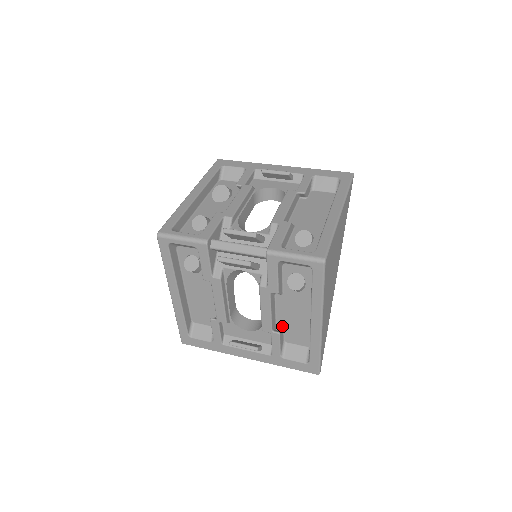
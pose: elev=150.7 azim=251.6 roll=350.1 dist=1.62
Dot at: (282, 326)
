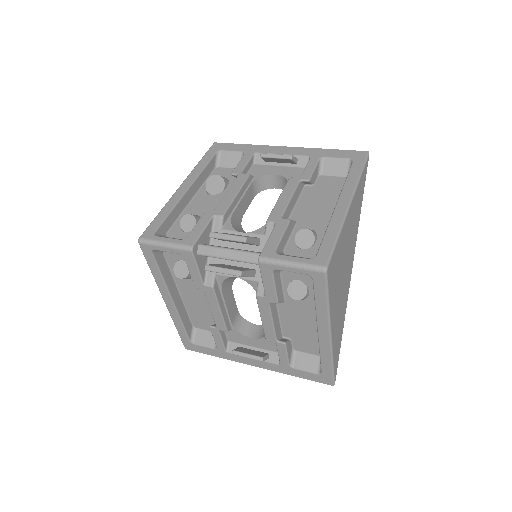
Dot at: (289, 334)
